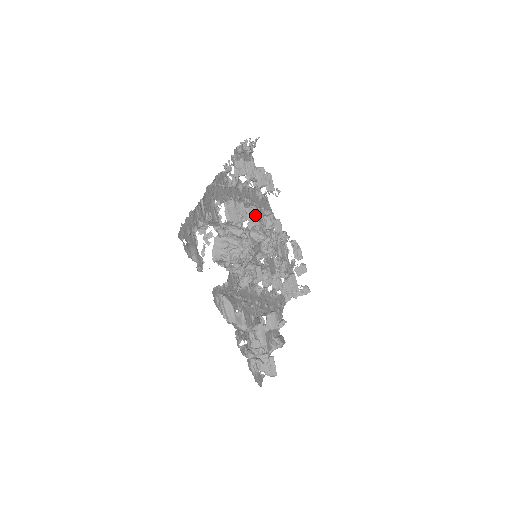
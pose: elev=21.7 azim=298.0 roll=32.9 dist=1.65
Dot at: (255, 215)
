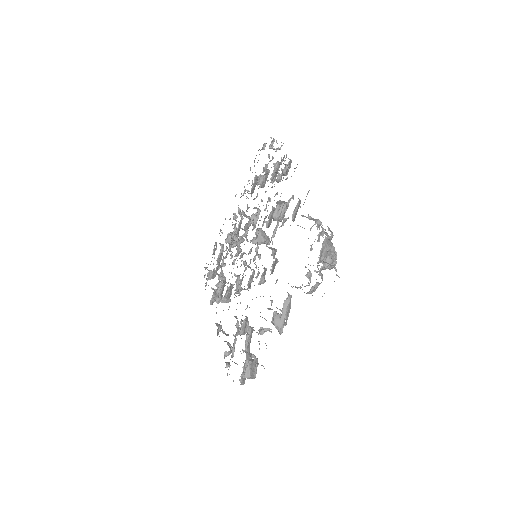
Dot at: occluded
